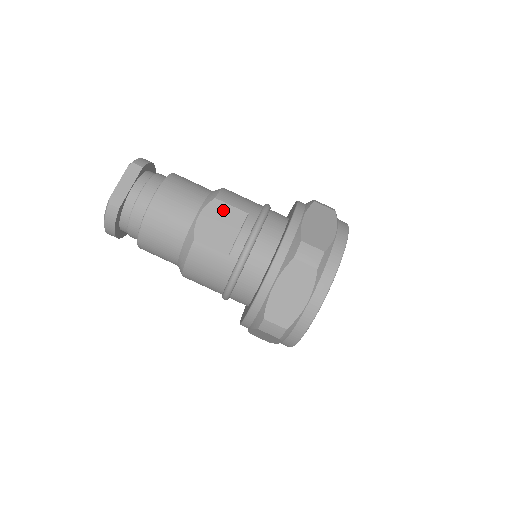
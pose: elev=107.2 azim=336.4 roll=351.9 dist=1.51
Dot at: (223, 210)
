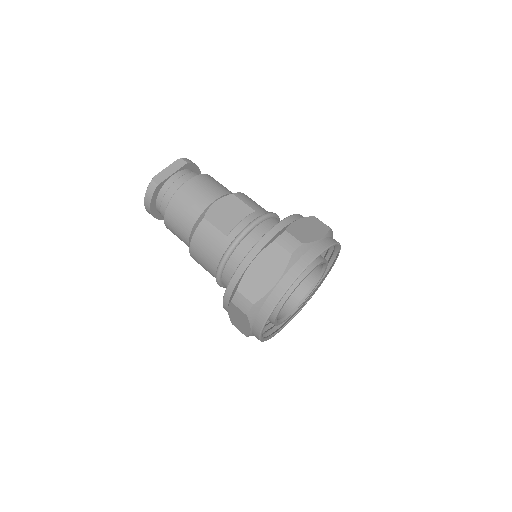
Dot at: (235, 203)
